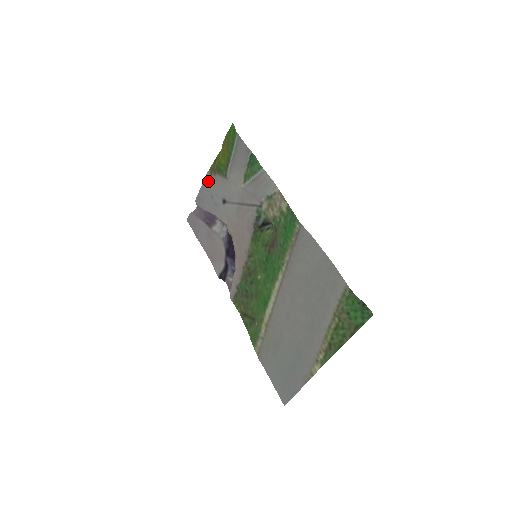
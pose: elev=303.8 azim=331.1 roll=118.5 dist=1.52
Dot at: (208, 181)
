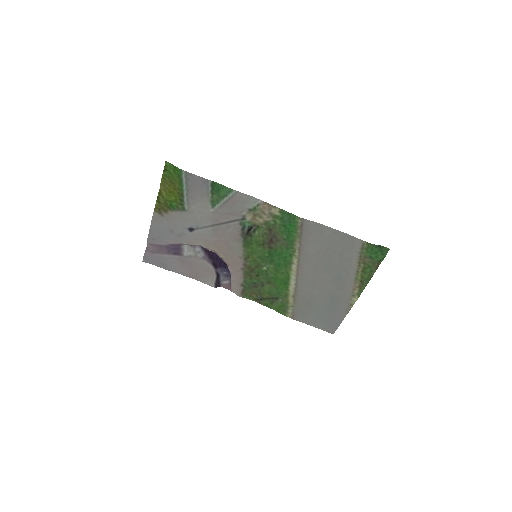
Dot at: (159, 220)
